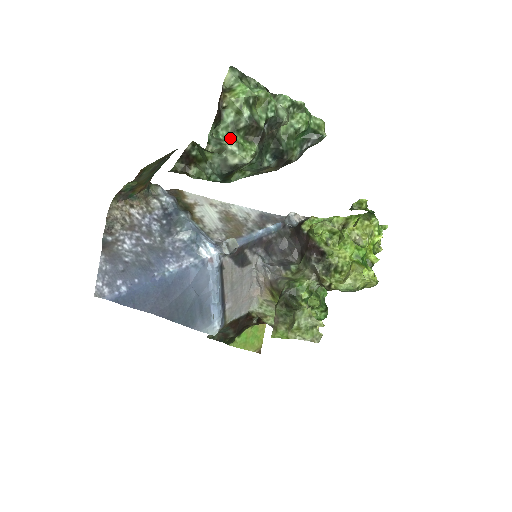
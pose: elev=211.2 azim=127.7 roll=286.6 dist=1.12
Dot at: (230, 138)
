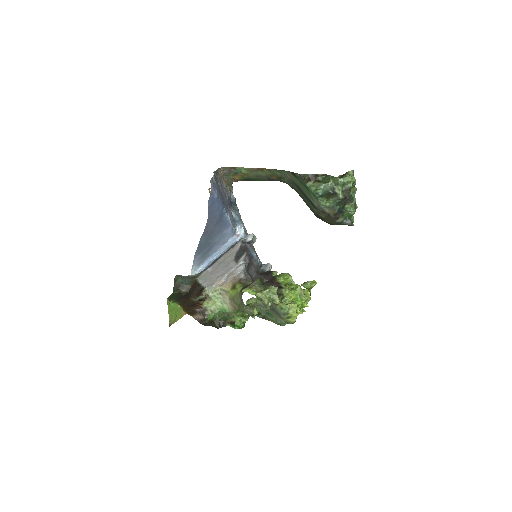
Dot at: (340, 185)
